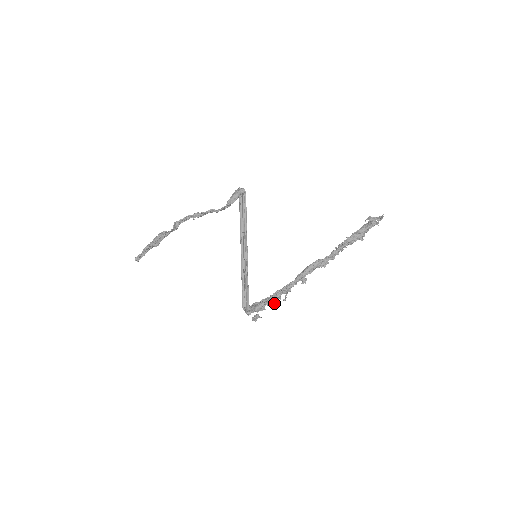
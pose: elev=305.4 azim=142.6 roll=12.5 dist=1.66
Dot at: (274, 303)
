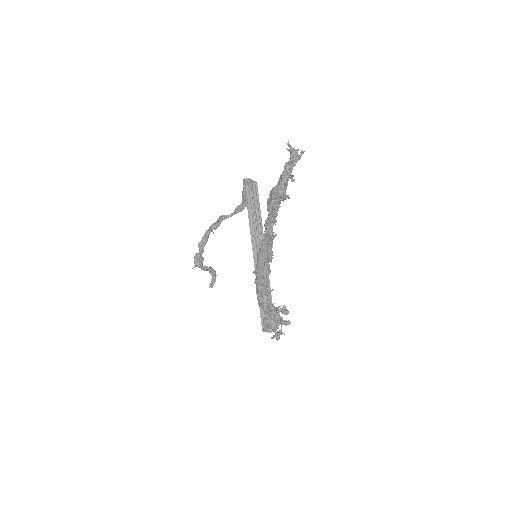
Dot at: (276, 313)
